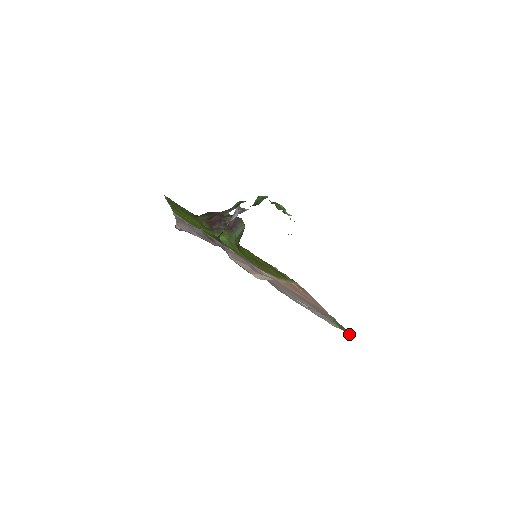
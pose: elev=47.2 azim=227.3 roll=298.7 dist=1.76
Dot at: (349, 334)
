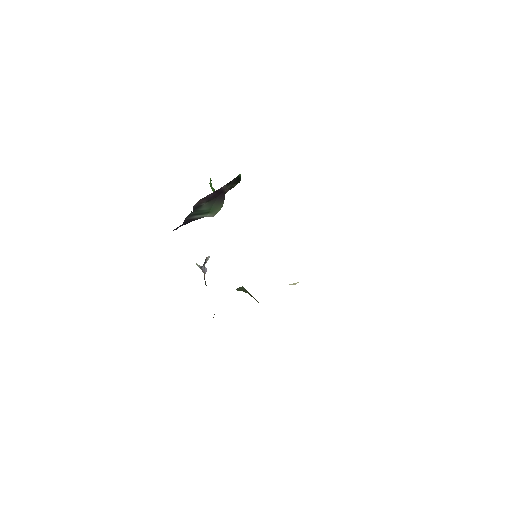
Dot at: occluded
